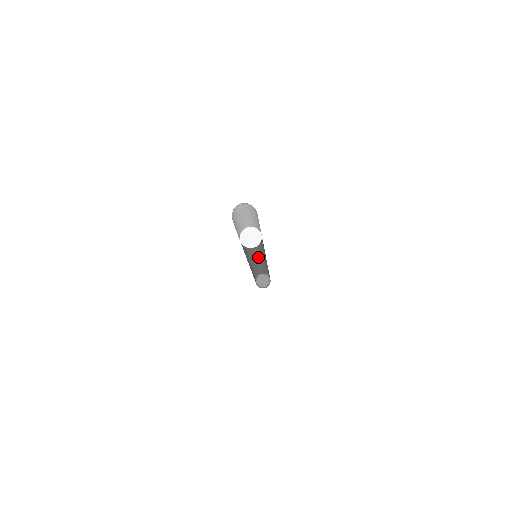
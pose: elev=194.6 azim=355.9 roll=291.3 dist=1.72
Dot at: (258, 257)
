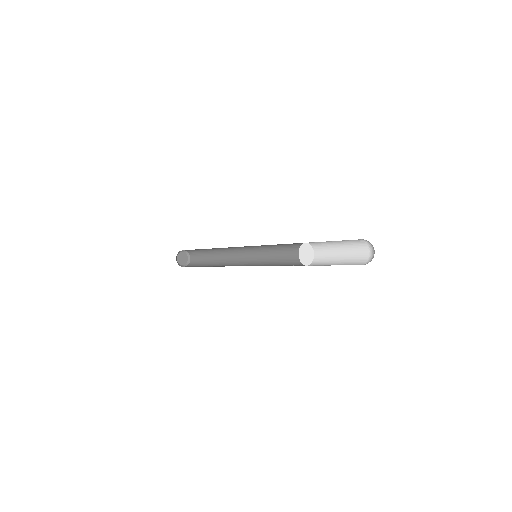
Dot at: (230, 247)
